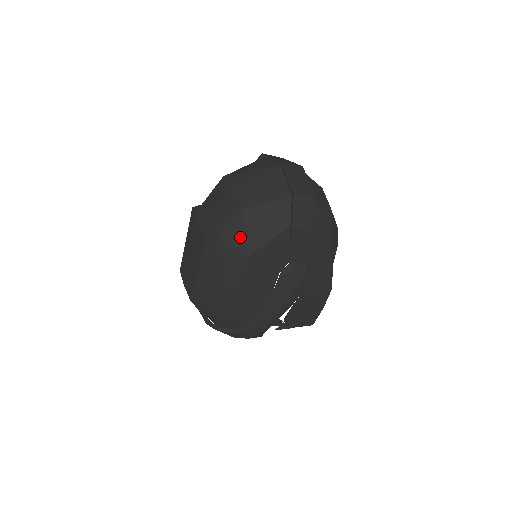
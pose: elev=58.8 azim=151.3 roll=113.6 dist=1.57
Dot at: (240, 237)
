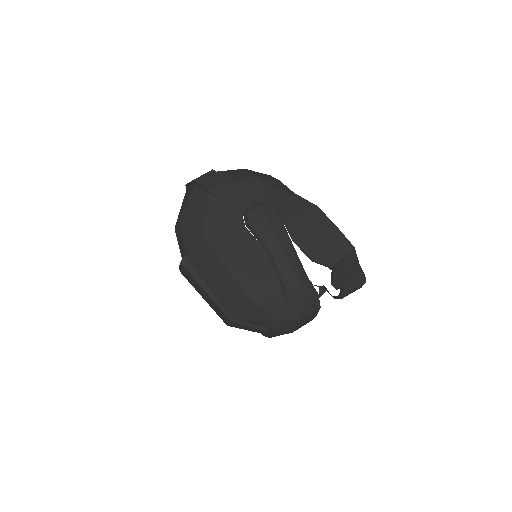
Dot at: (191, 235)
